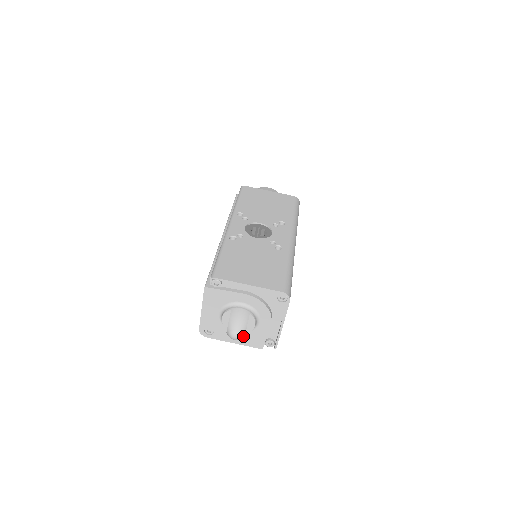
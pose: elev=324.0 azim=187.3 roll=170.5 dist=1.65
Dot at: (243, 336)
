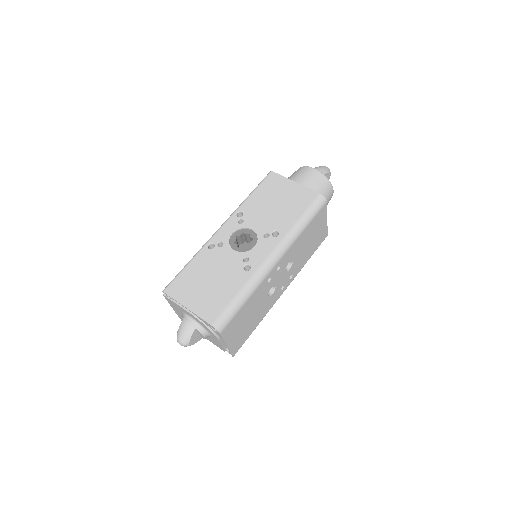
Dot at: (188, 345)
